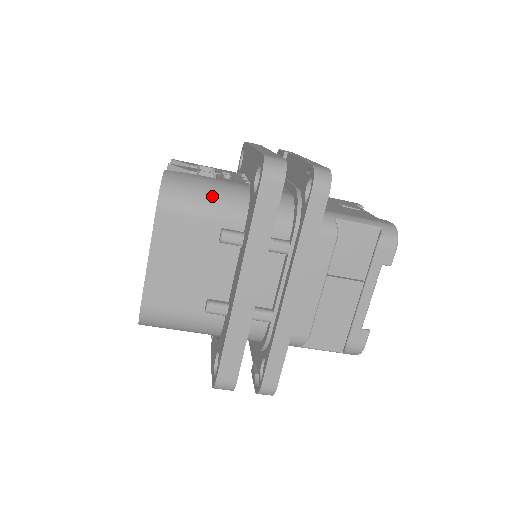
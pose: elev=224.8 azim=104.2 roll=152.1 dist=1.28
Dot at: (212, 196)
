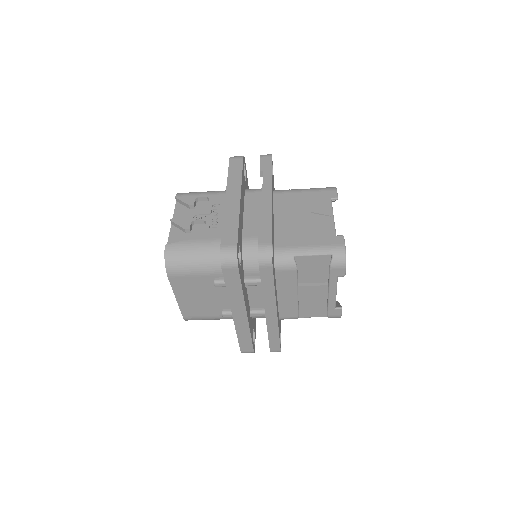
Dot at: (200, 261)
